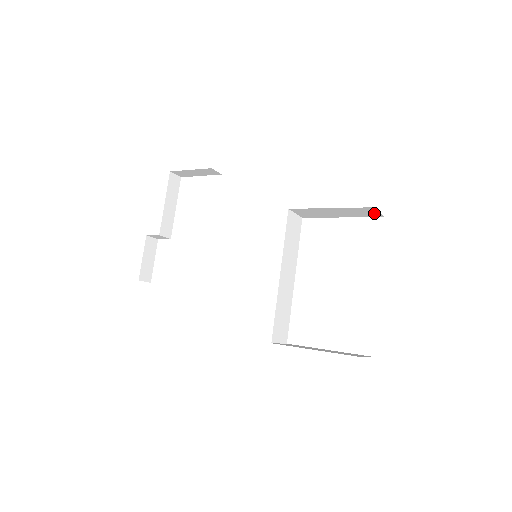
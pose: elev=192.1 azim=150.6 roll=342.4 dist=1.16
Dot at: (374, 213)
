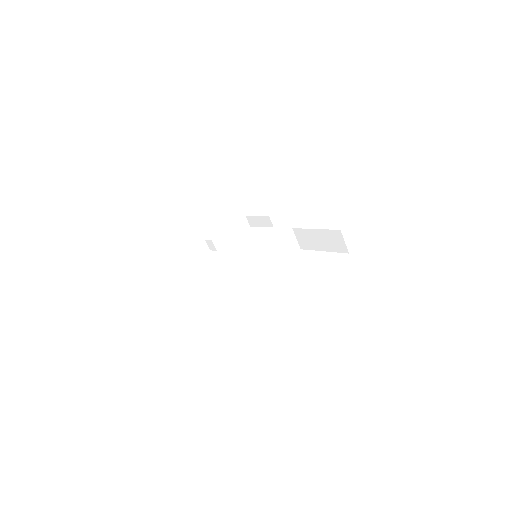
Dot at: (342, 244)
